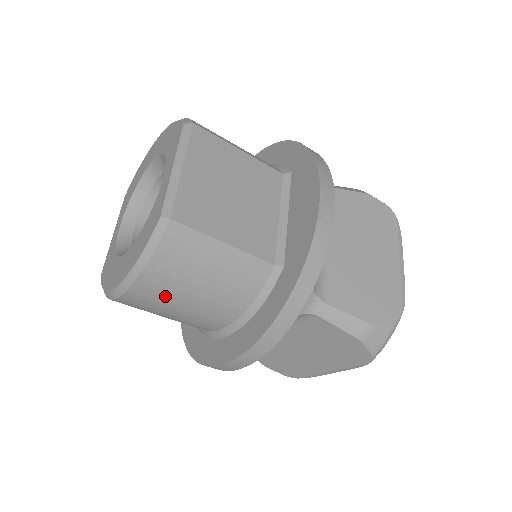
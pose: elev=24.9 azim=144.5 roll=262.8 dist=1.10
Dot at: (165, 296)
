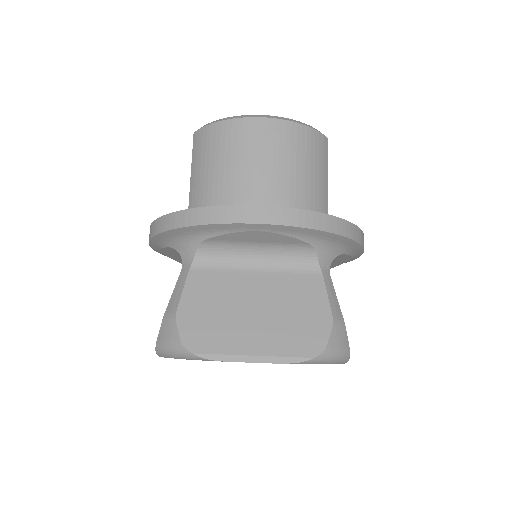
Dot at: (282, 146)
